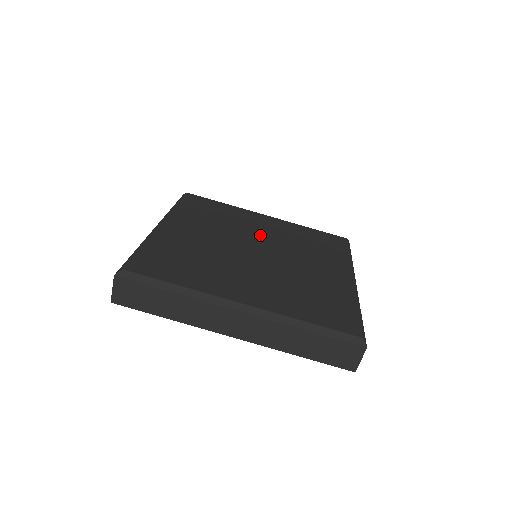
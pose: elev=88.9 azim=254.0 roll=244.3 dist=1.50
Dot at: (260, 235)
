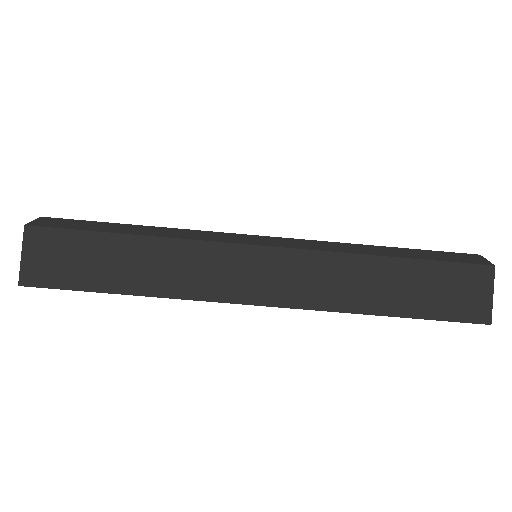
Dot at: occluded
